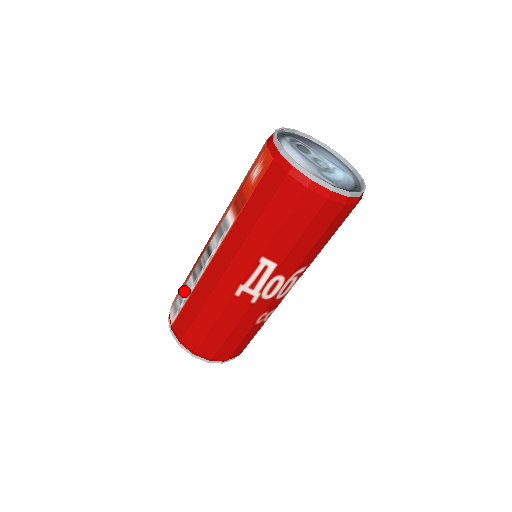
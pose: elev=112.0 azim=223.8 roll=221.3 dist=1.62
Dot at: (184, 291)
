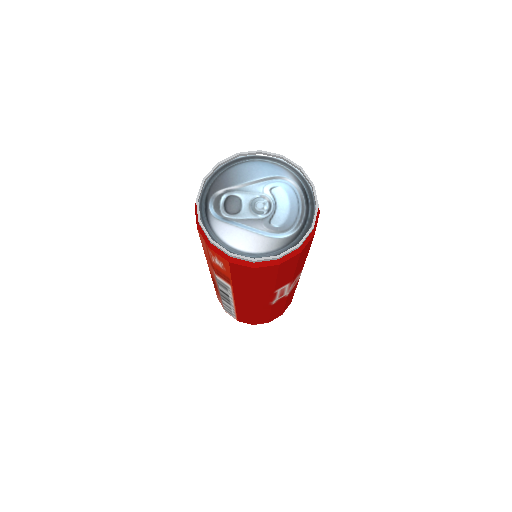
Dot at: occluded
